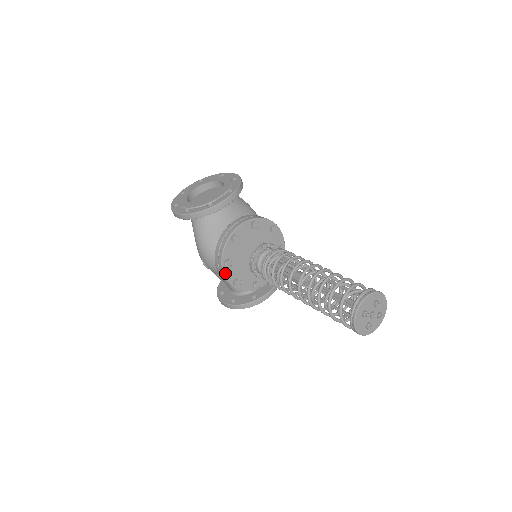
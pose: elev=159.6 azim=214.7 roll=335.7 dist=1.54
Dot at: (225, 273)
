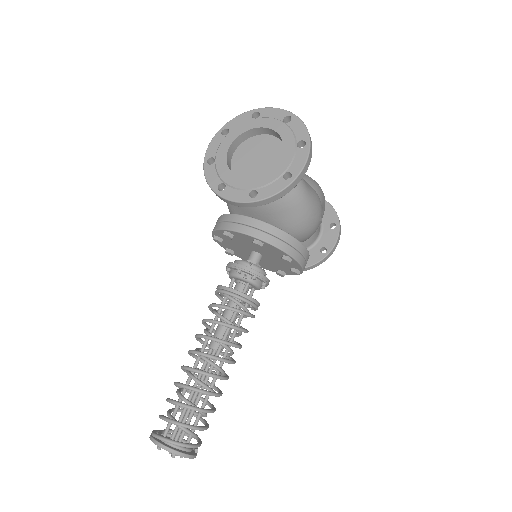
Dot at: occluded
